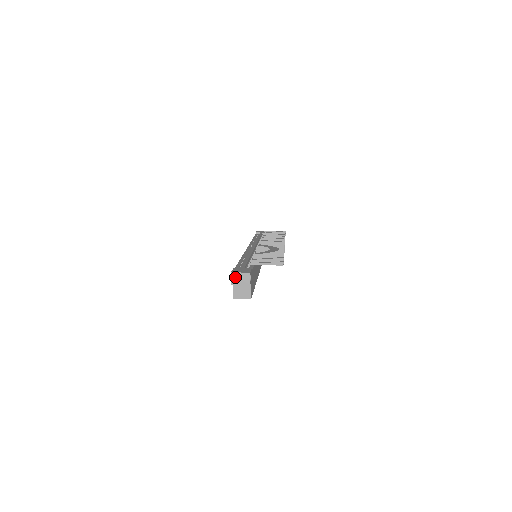
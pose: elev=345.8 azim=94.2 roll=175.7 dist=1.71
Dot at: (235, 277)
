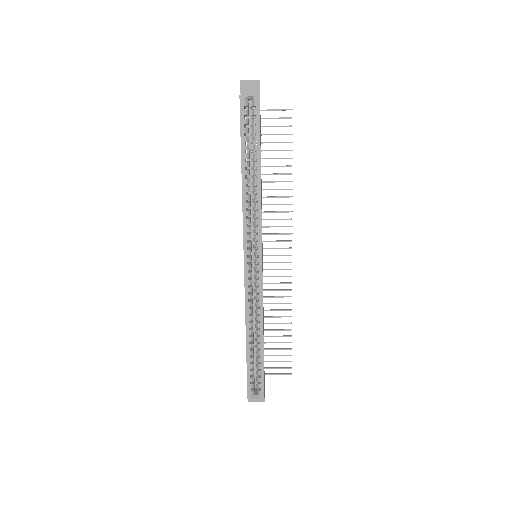
Dot at: occluded
